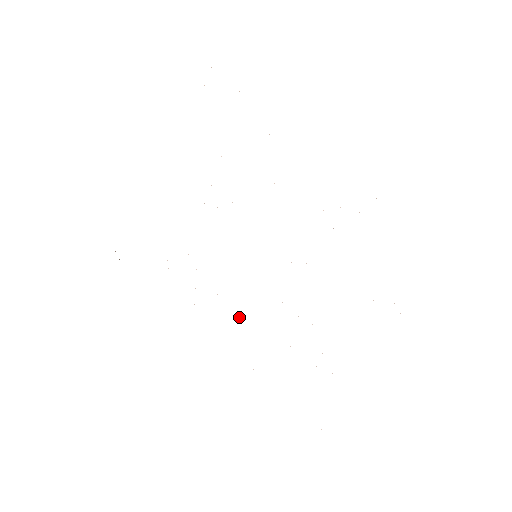
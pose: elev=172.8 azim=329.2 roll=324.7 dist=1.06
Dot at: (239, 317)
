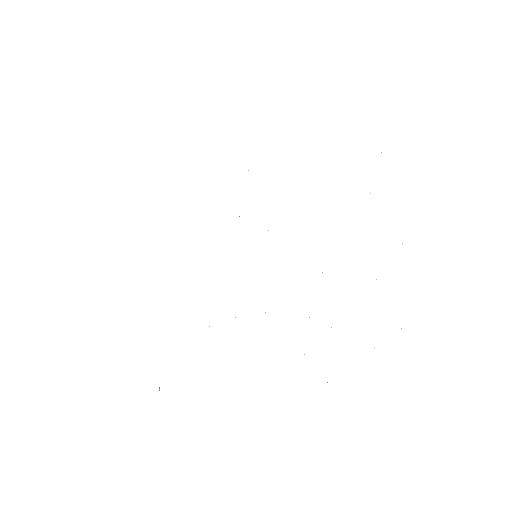
Dot at: occluded
